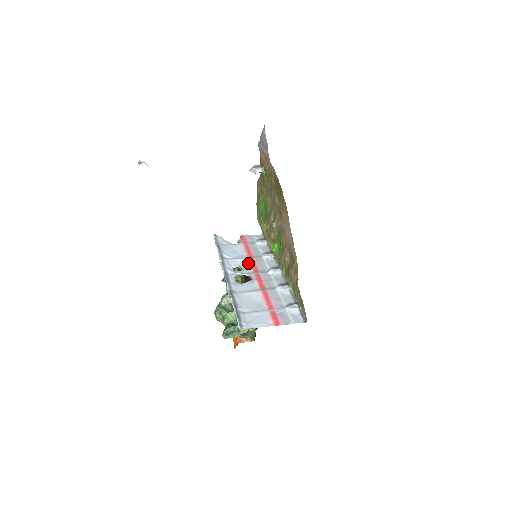
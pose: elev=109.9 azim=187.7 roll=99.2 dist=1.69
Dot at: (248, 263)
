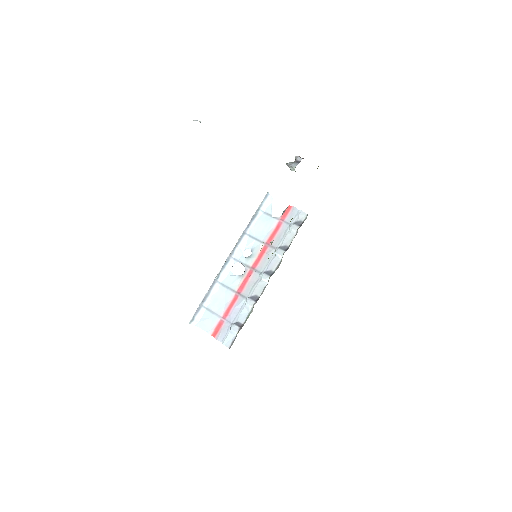
Dot at: (258, 252)
